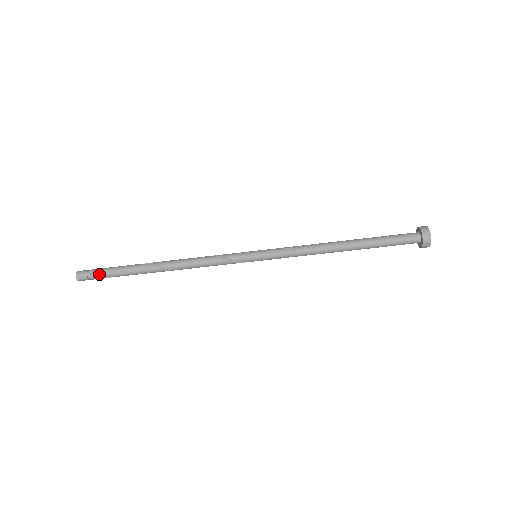
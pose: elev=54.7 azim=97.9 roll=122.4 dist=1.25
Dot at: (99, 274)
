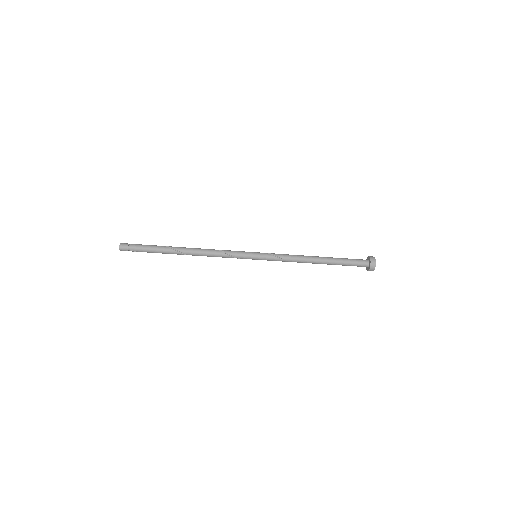
Dot at: (138, 251)
